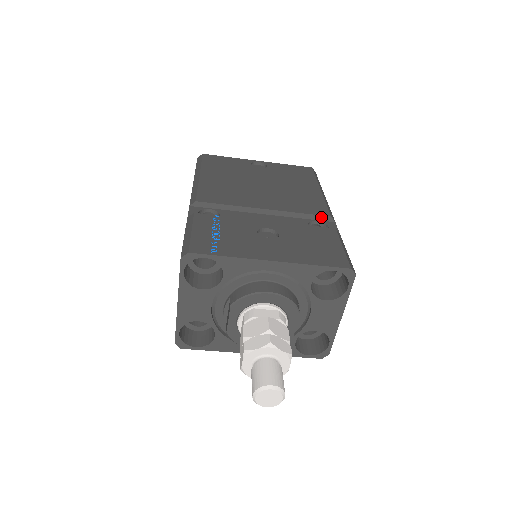
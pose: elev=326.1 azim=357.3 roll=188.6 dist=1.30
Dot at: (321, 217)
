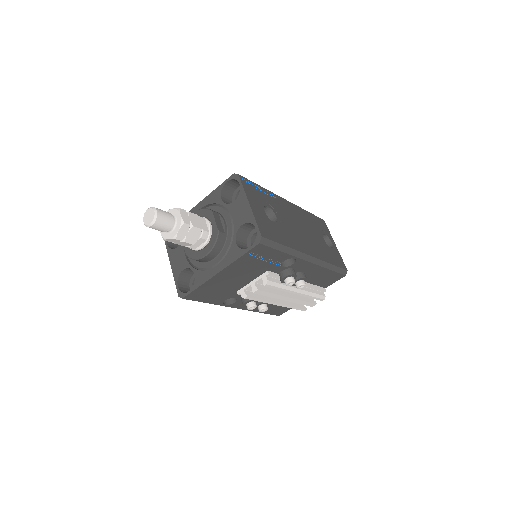
Dot at: occluded
